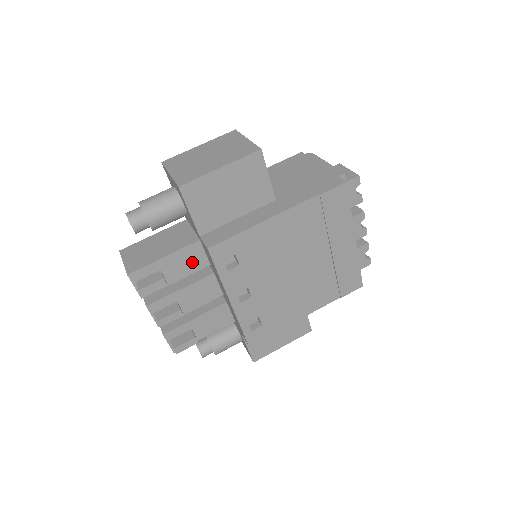
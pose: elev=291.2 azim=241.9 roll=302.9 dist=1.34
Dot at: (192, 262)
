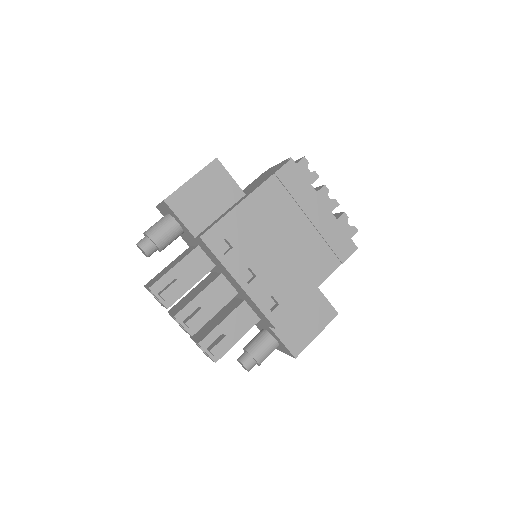
Dot at: (199, 267)
